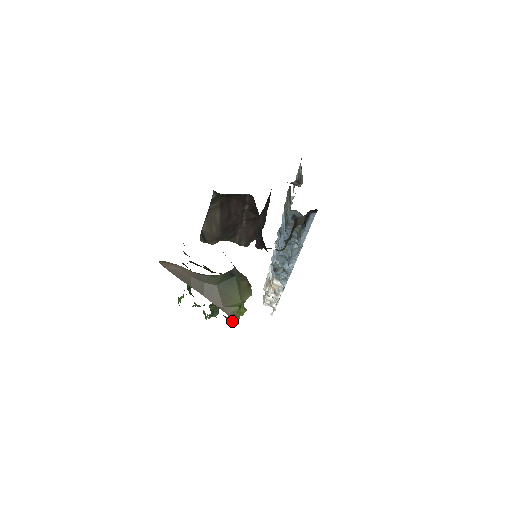
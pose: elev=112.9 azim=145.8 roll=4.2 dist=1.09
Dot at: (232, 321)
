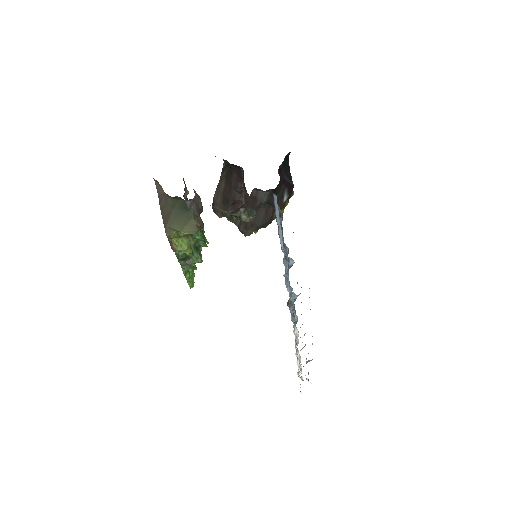
Dot at: (172, 249)
